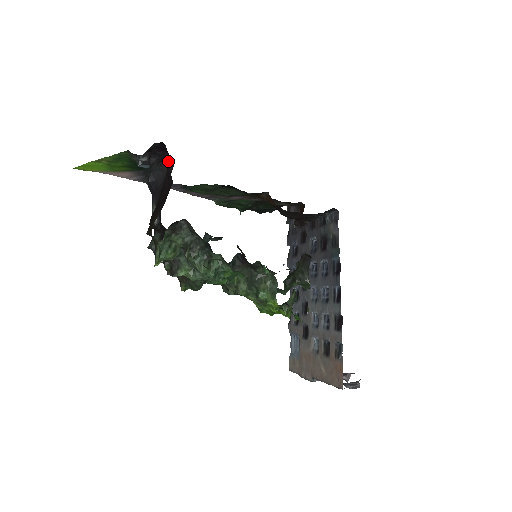
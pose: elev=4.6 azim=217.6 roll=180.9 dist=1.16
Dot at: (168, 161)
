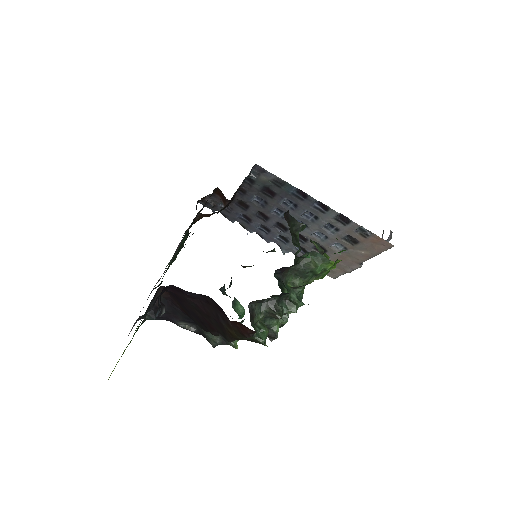
Dot at: (171, 290)
